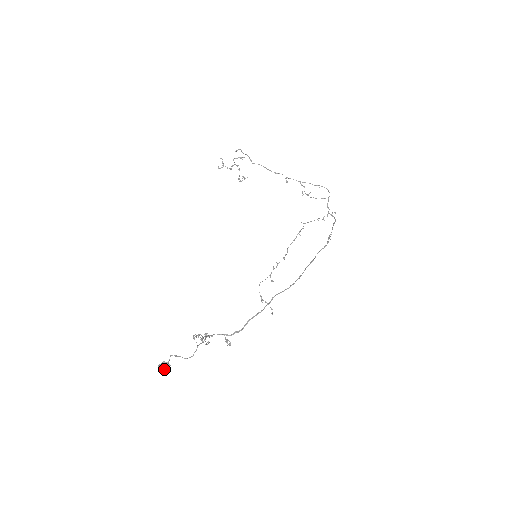
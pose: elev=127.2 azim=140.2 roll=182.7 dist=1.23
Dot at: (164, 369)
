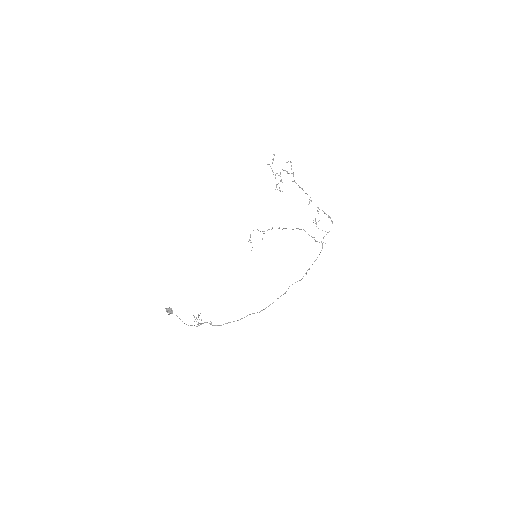
Dot at: (169, 313)
